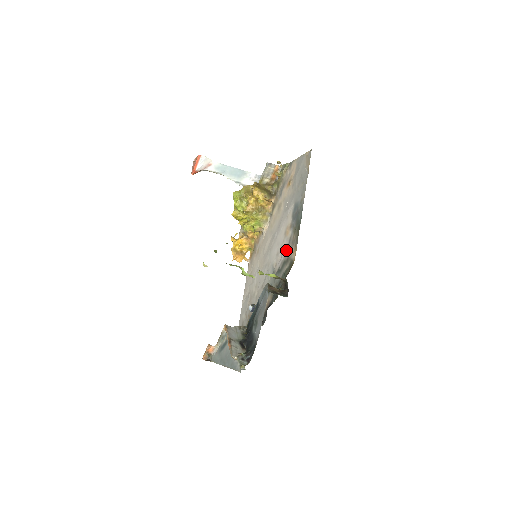
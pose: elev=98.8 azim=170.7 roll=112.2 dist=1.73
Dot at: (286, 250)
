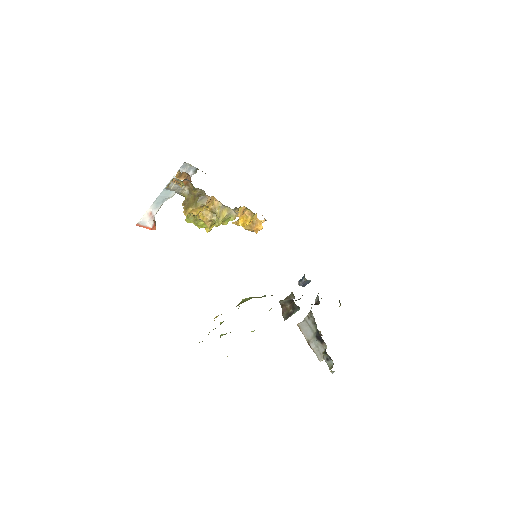
Dot at: occluded
